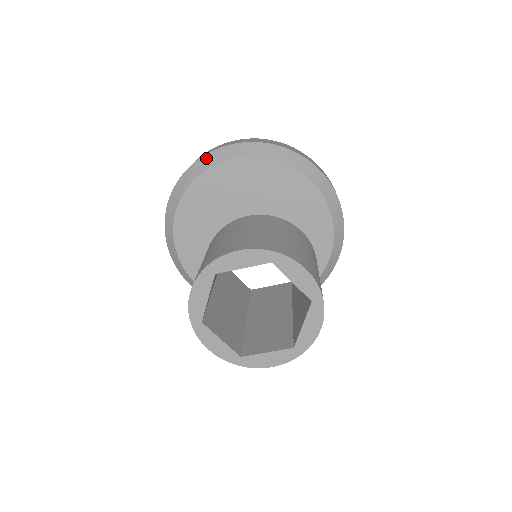
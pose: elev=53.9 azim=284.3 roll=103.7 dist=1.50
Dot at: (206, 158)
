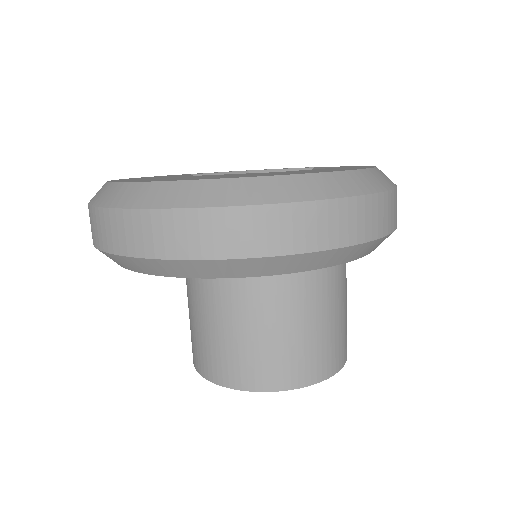
Dot at: (133, 262)
